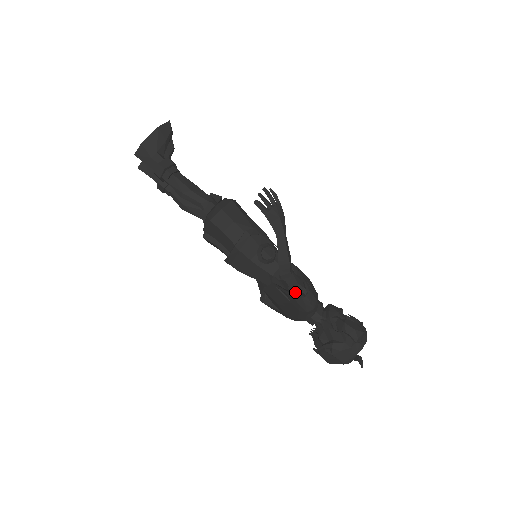
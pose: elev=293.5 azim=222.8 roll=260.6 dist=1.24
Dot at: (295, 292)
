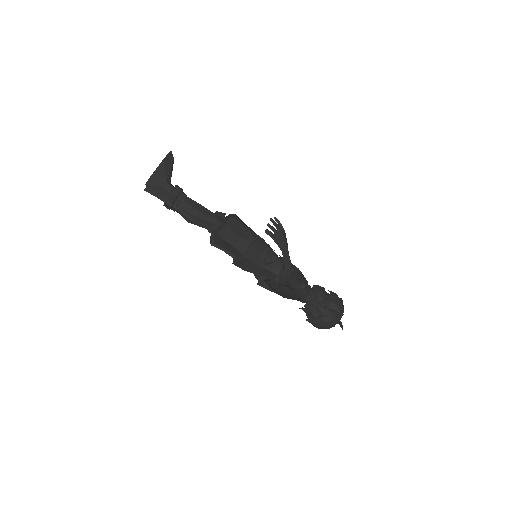
Dot at: (296, 288)
